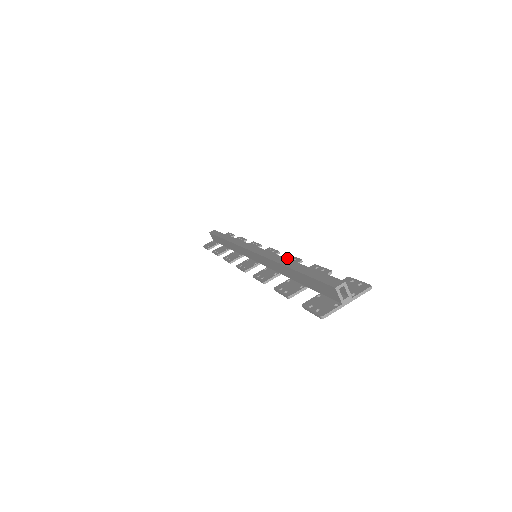
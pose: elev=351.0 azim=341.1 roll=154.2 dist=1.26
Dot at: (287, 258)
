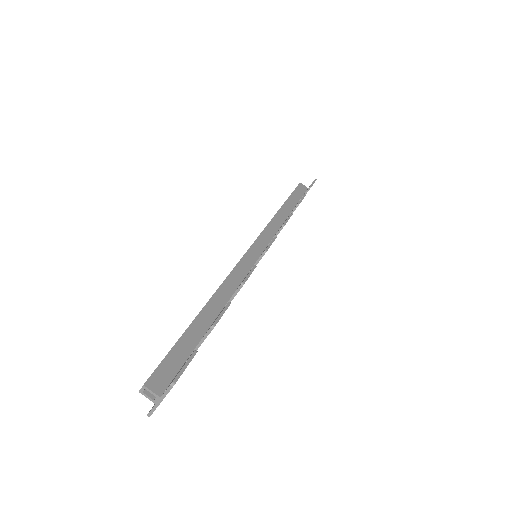
Dot at: occluded
